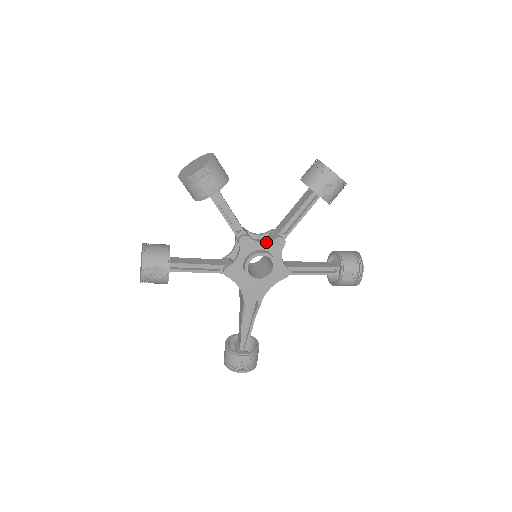
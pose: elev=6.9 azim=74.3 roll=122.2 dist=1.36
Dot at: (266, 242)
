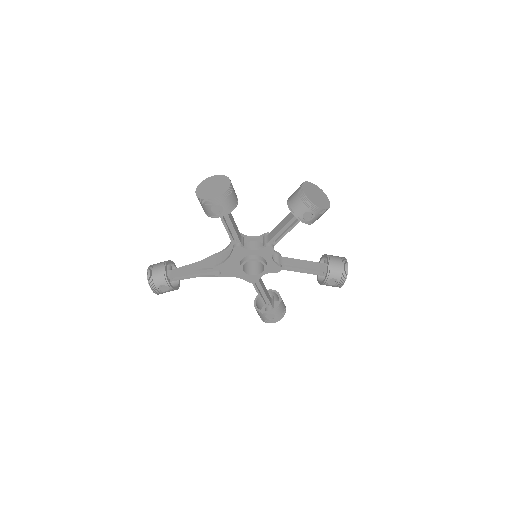
Dot at: (274, 261)
